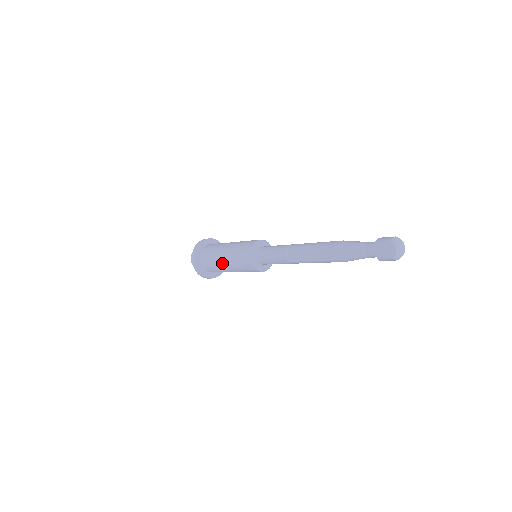
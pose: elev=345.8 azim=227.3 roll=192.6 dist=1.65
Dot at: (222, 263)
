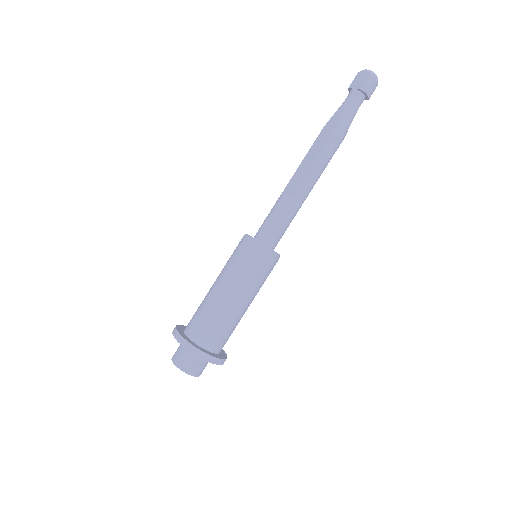
Dot at: (217, 292)
